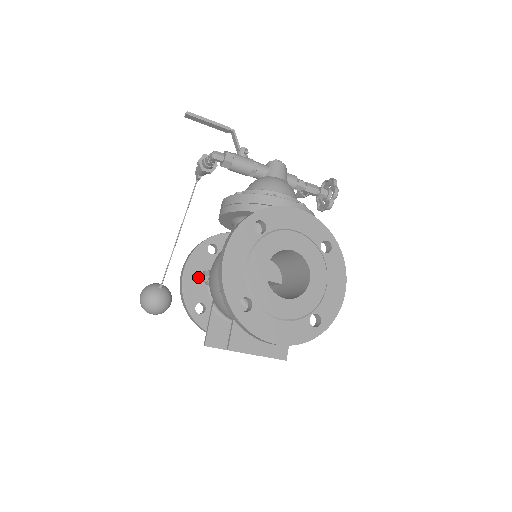
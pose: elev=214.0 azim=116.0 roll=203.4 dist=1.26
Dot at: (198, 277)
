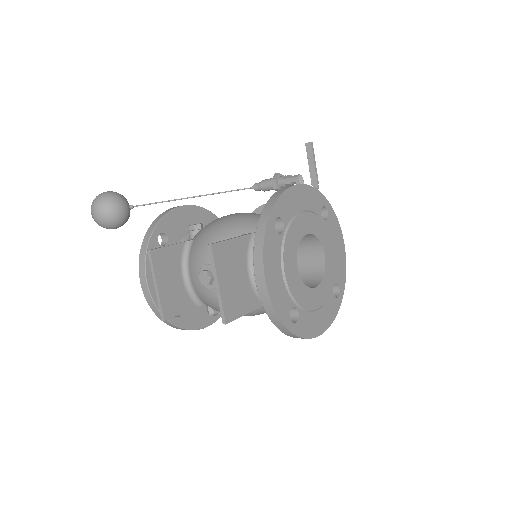
Dot at: (187, 223)
